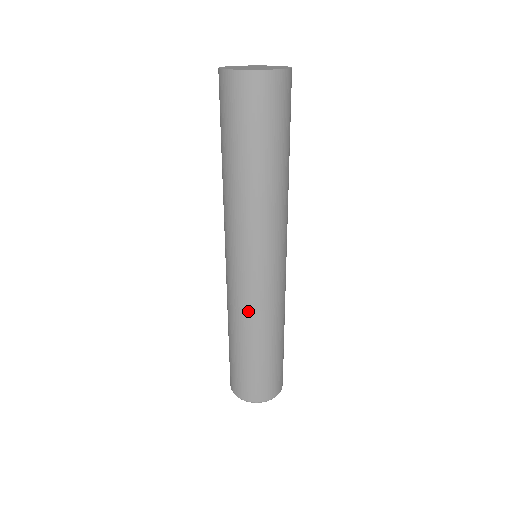
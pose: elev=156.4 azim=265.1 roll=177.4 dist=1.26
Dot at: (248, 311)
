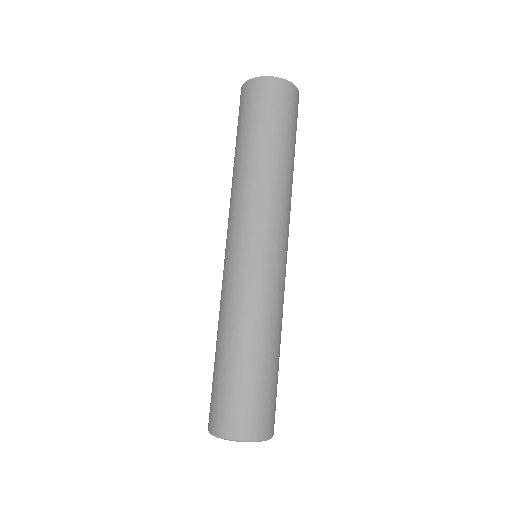
Dot at: (235, 300)
